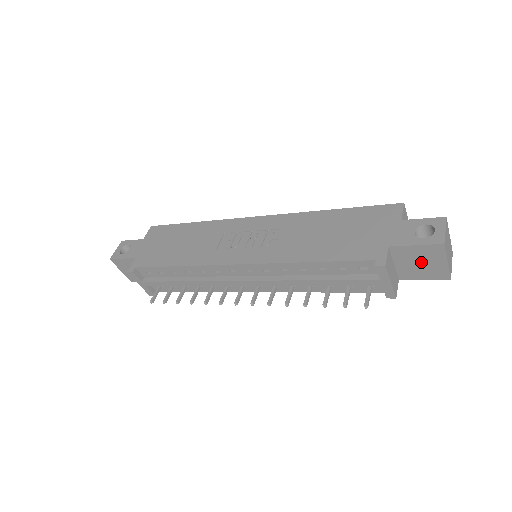
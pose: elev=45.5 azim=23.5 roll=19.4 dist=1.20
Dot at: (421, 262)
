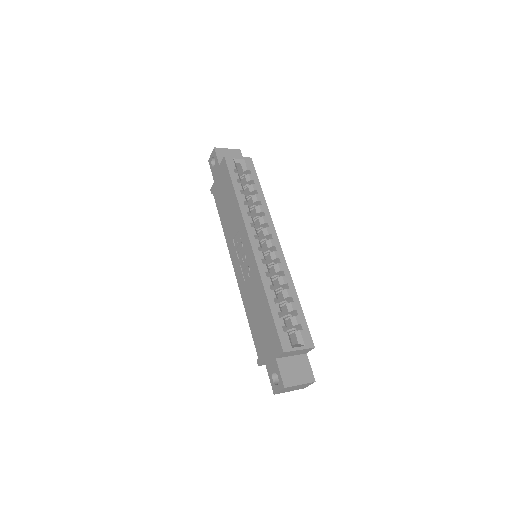
Dot at: occluded
